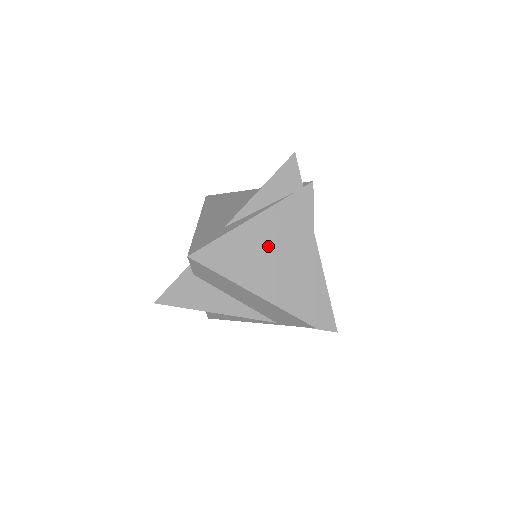
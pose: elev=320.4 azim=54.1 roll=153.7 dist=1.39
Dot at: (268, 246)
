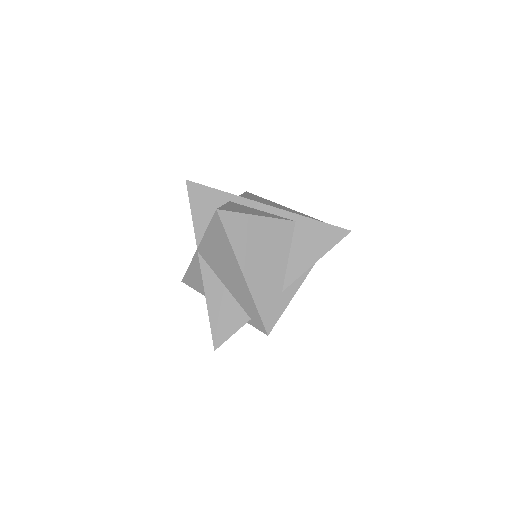
Dot at: occluded
